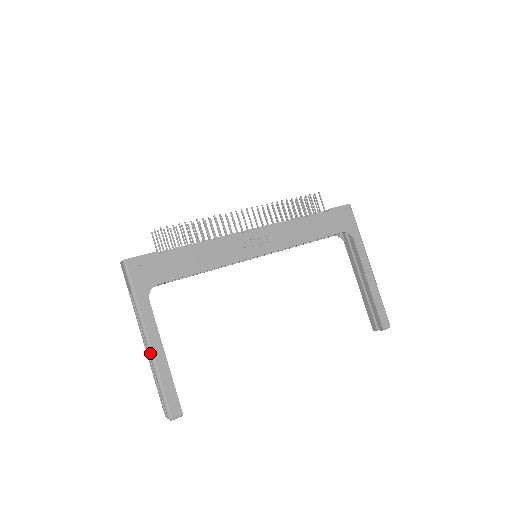
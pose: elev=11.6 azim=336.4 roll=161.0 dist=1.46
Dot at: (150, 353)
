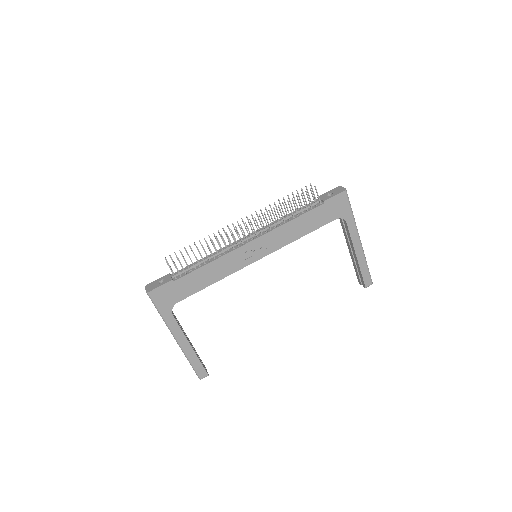
Dot at: (180, 347)
